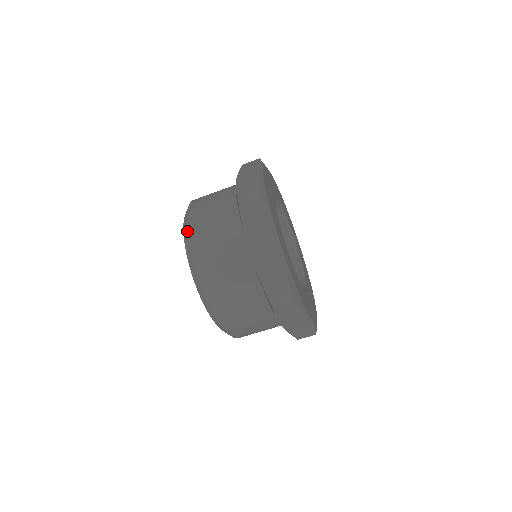
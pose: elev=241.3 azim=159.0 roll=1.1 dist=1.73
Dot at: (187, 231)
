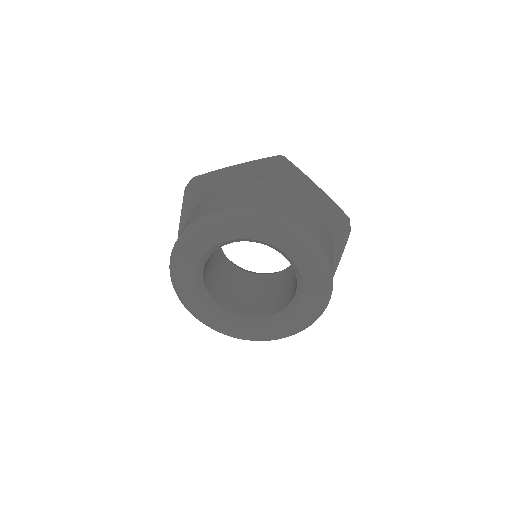
Dot at: (185, 229)
